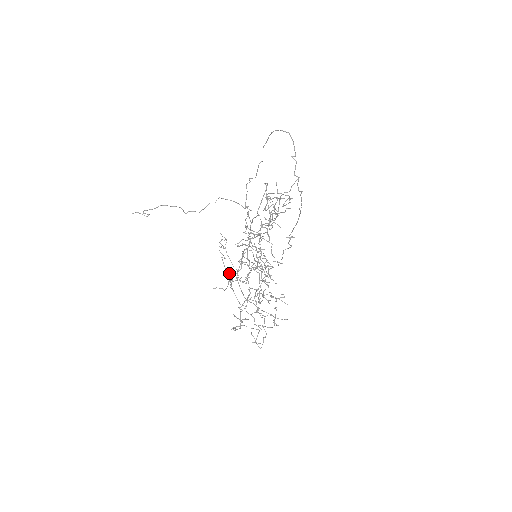
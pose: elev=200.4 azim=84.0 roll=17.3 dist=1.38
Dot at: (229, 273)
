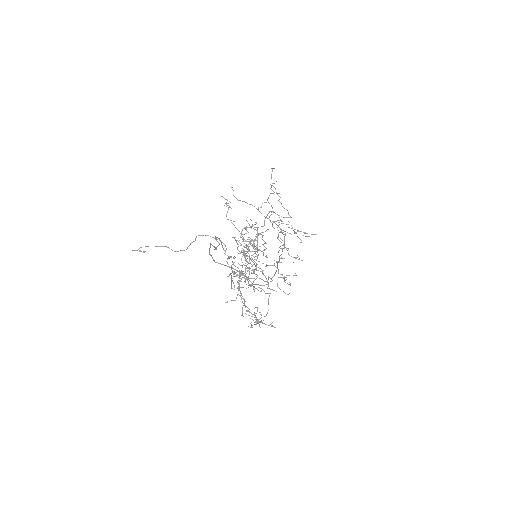
Dot at: (243, 237)
